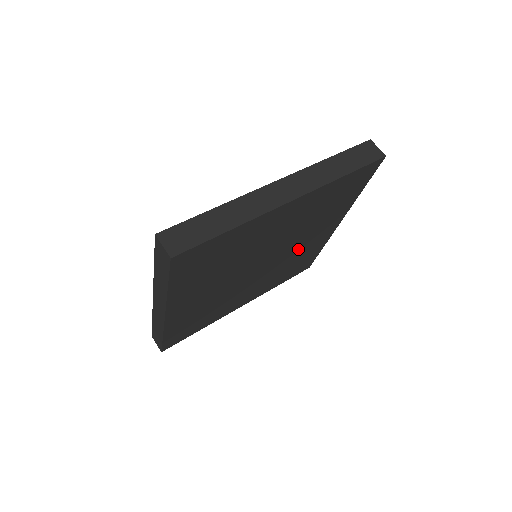
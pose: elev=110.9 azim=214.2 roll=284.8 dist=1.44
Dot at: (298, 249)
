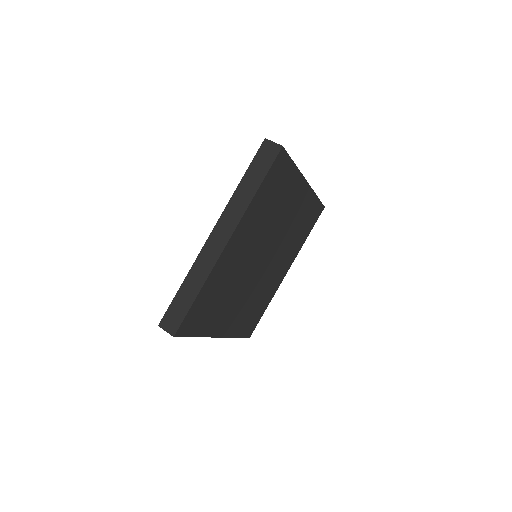
Dot at: (287, 225)
